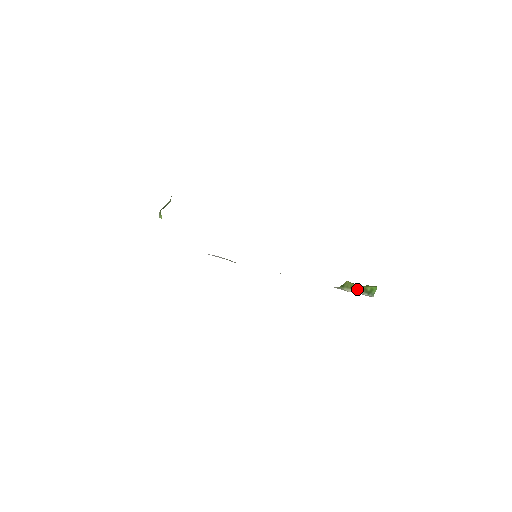
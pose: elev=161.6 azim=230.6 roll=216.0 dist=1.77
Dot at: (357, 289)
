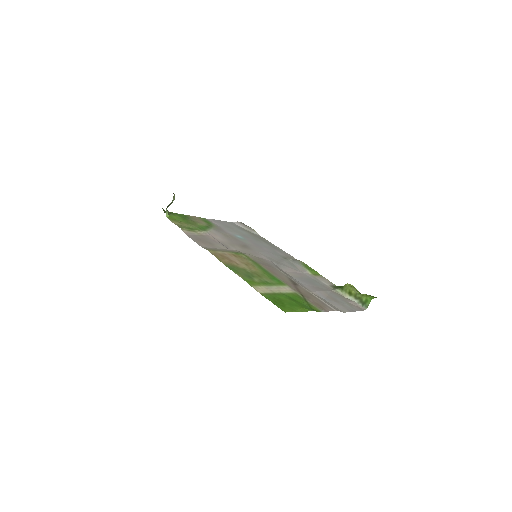
Dot at: (354, 296)
